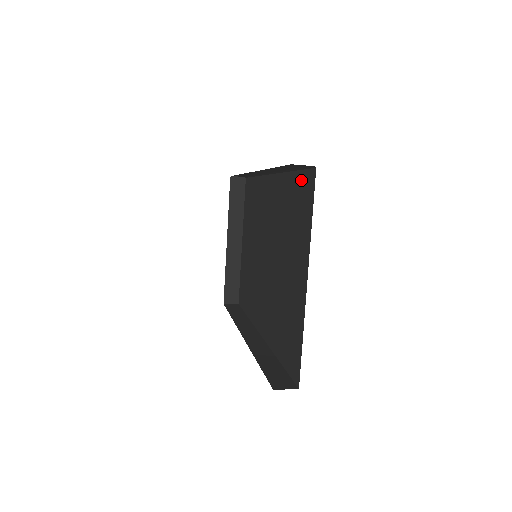
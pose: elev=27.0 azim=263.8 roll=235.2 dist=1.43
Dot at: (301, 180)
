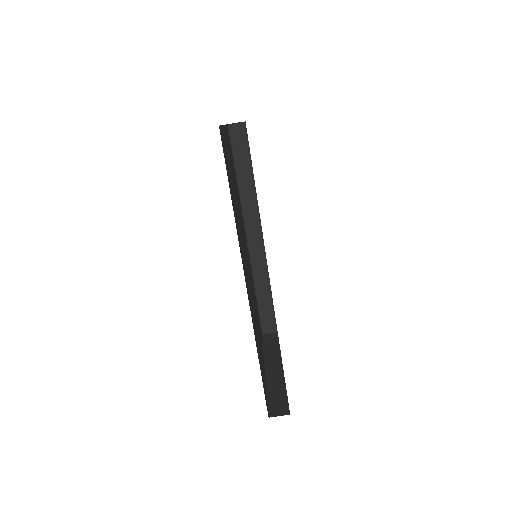
Dot at: occluded
